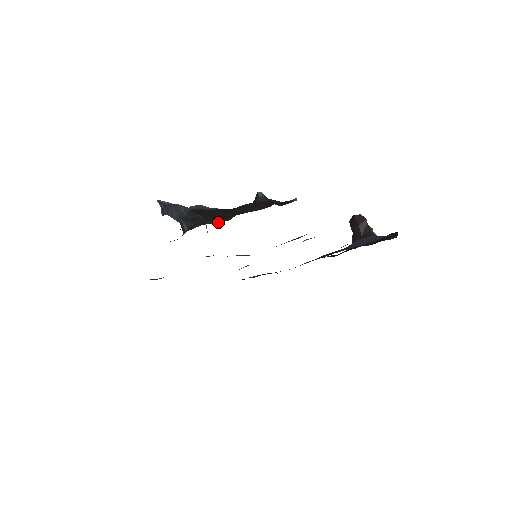
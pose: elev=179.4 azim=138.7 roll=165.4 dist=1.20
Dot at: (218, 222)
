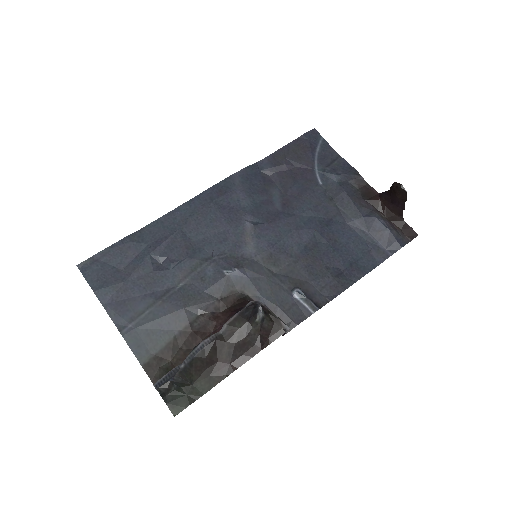
Dot at: (199, 395)
